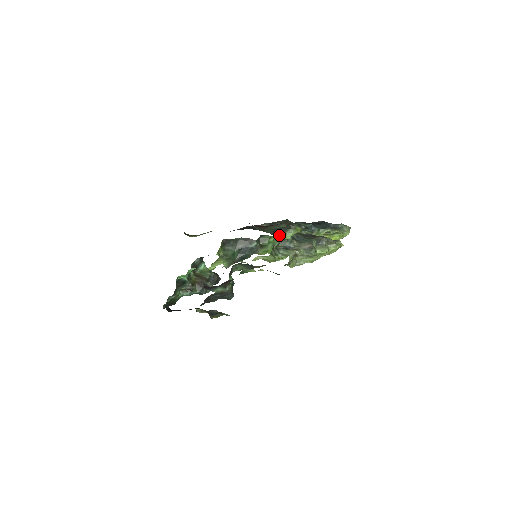
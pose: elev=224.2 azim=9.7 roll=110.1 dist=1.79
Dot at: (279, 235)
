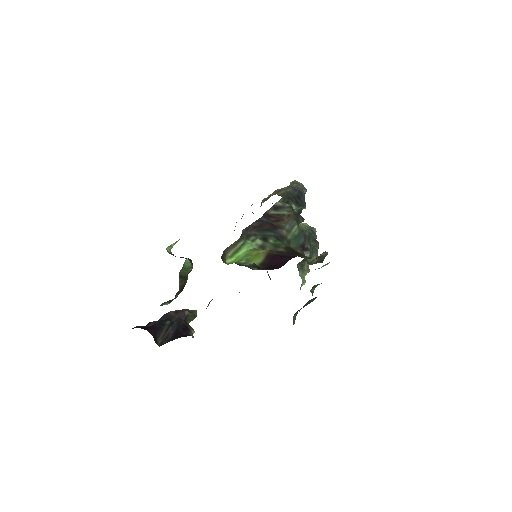
Dot at: occluded
